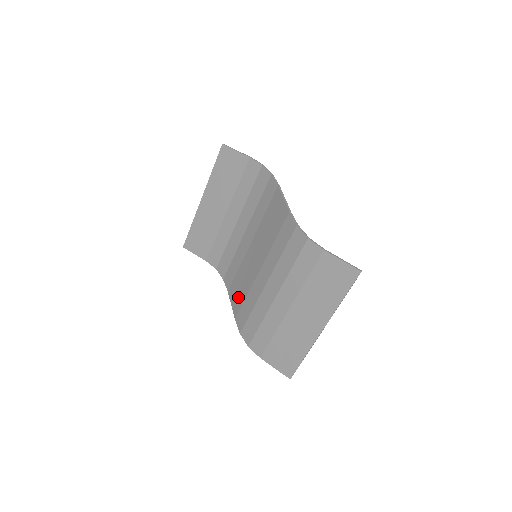
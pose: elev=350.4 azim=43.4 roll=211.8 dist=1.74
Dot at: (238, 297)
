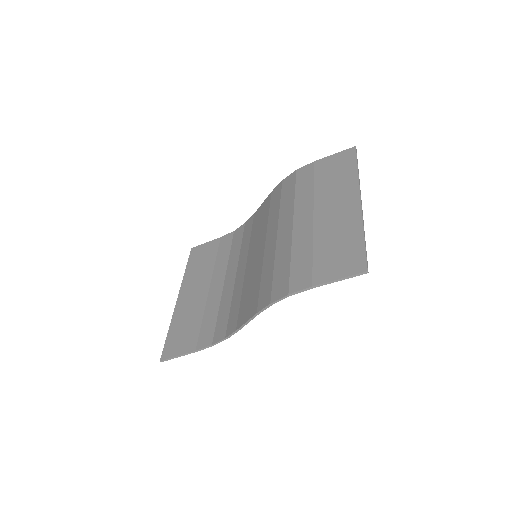
Dot at: (251, 300)
